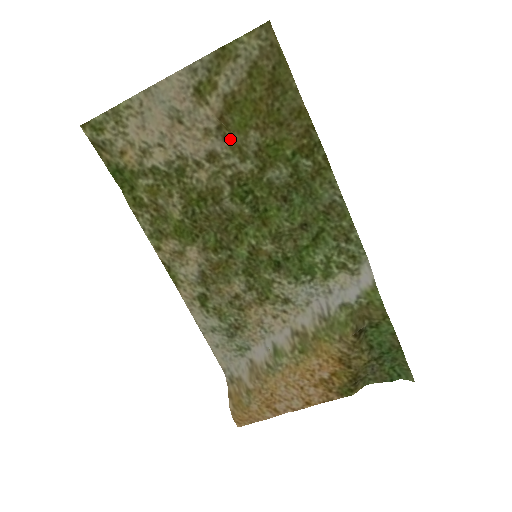
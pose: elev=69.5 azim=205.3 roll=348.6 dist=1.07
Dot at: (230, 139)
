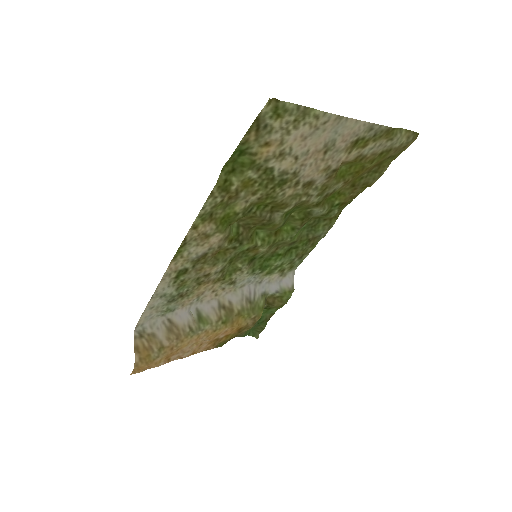
Dot at: (330, 180)
